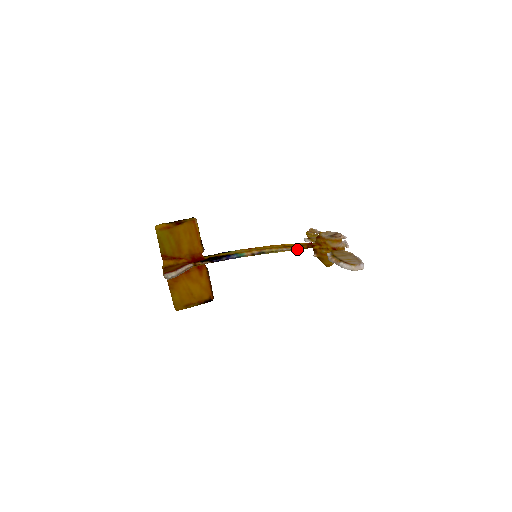
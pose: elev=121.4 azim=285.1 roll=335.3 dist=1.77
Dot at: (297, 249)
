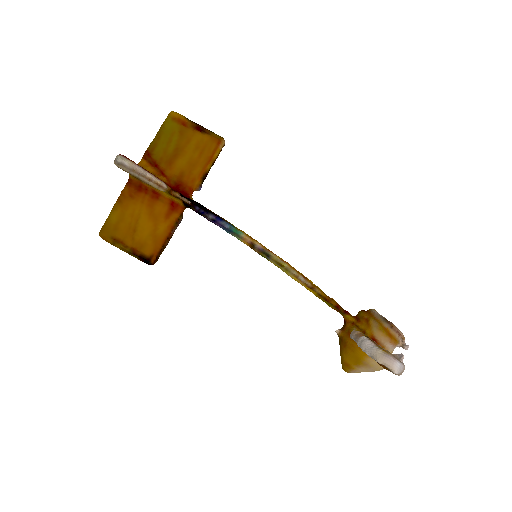
Dot at: (319, 295)
